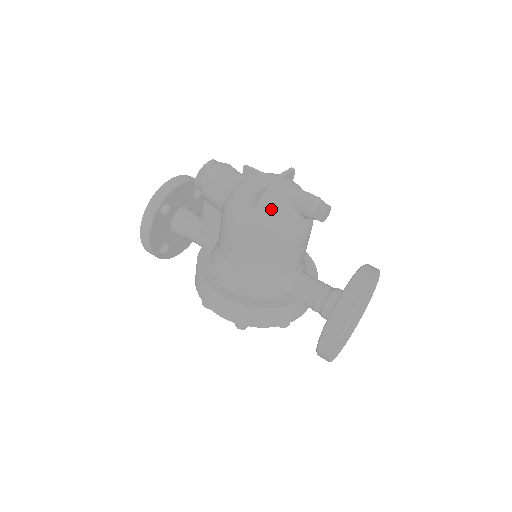
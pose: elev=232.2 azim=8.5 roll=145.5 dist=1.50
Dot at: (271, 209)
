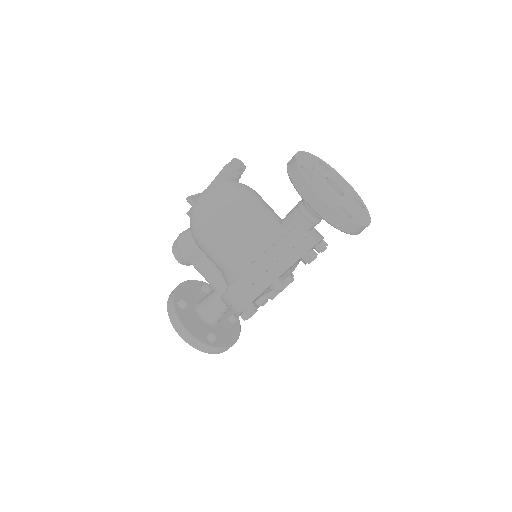
Dot at: (206, 196)
